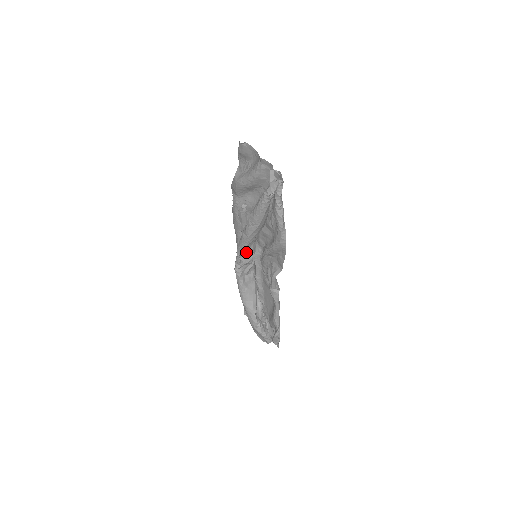
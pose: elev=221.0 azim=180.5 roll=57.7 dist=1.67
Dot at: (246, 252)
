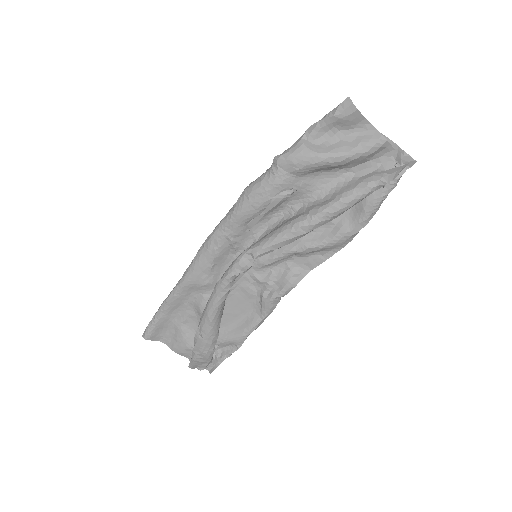
Dot at: occluded
